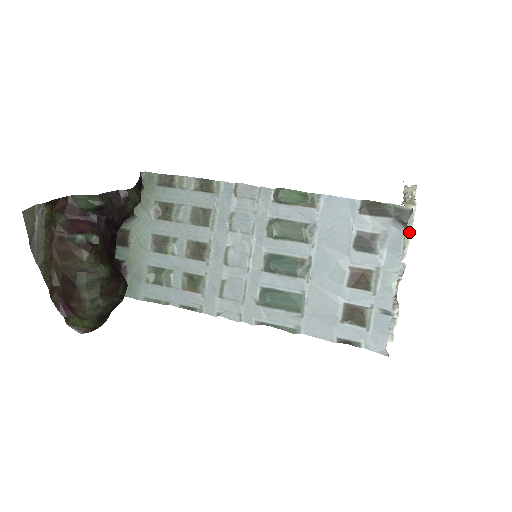
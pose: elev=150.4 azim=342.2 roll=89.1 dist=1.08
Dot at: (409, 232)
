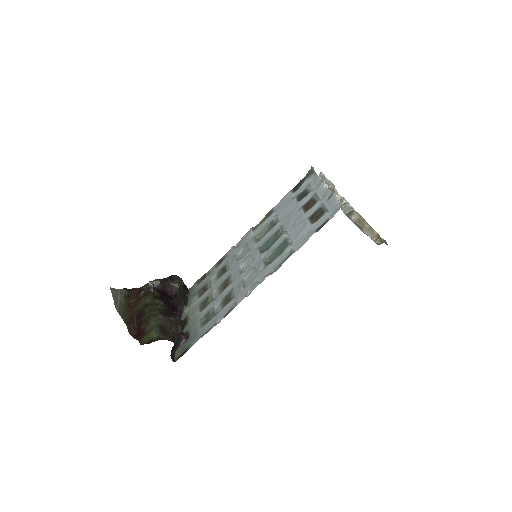
Dot at: (326, 180)
